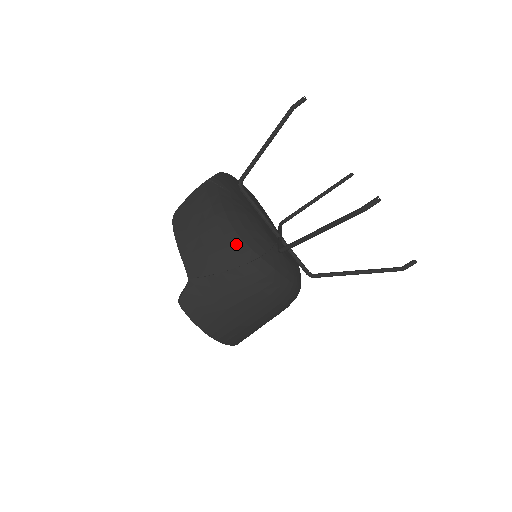
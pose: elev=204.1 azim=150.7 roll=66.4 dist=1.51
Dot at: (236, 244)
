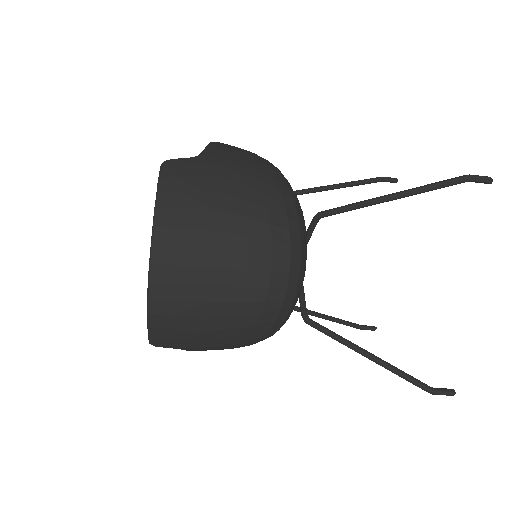
Dot at: (276, 175)
